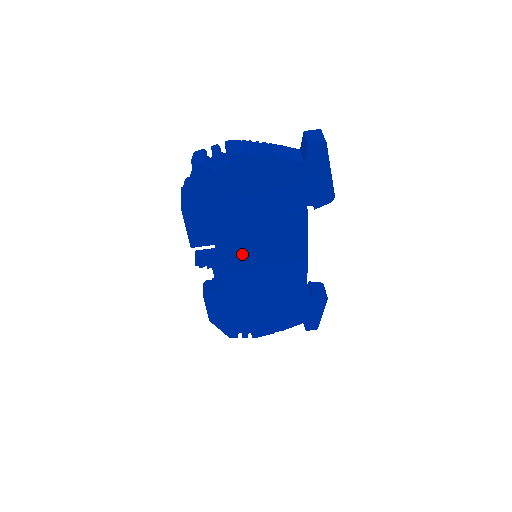
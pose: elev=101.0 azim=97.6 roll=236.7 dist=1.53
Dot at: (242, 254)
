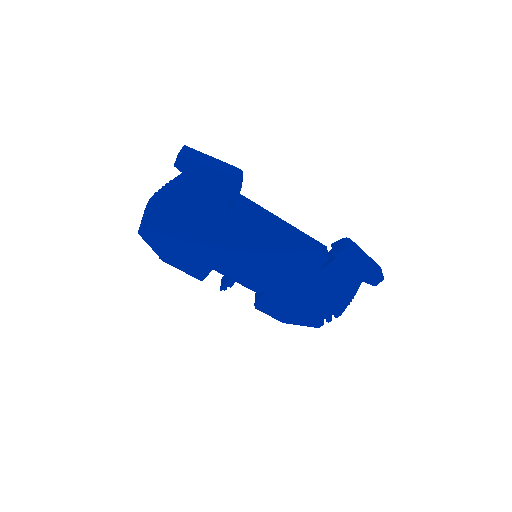
Dot at: (238, 263)
